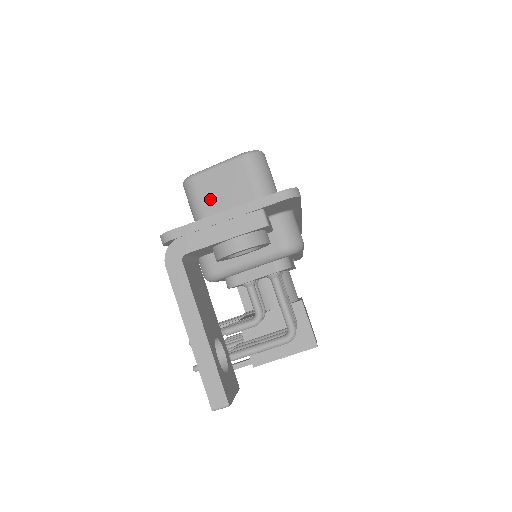
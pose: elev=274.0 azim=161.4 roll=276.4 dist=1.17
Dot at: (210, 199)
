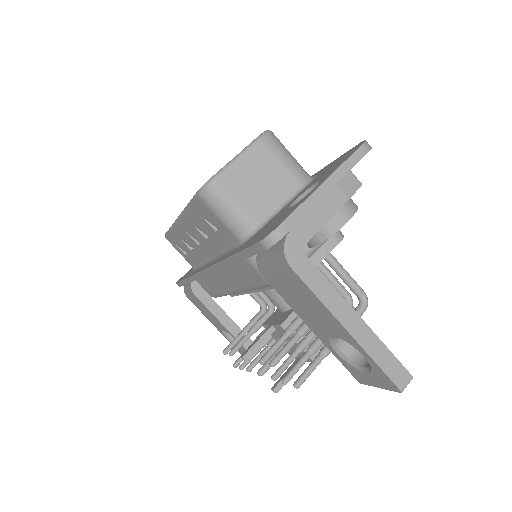
Dot at: (245, 196)
